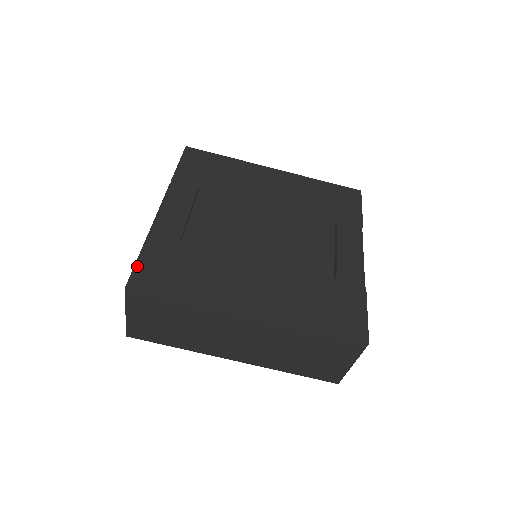
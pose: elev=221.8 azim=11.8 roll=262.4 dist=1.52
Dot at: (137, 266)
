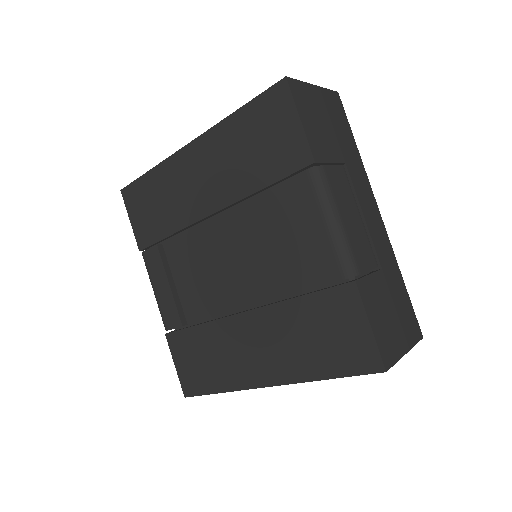
Dot at: (178, 373)
